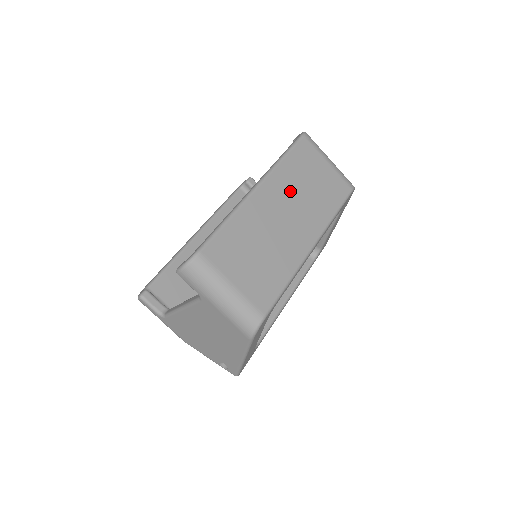
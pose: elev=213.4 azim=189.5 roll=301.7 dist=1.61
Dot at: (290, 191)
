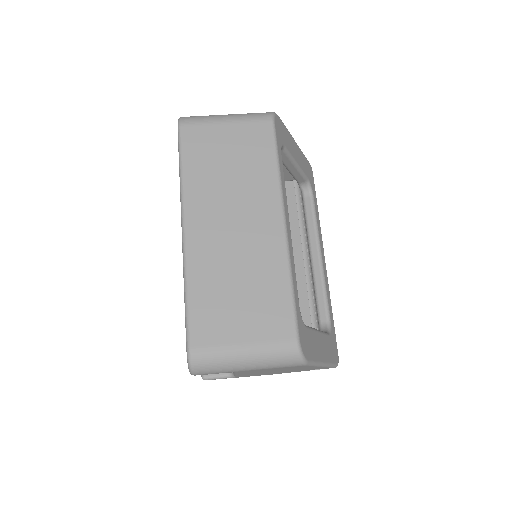
Dot at: (216, 196)
